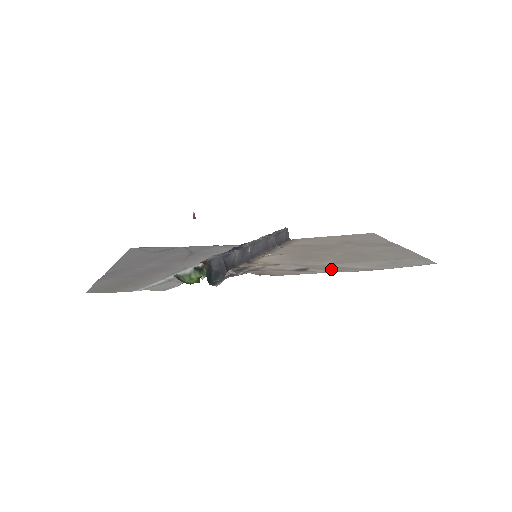
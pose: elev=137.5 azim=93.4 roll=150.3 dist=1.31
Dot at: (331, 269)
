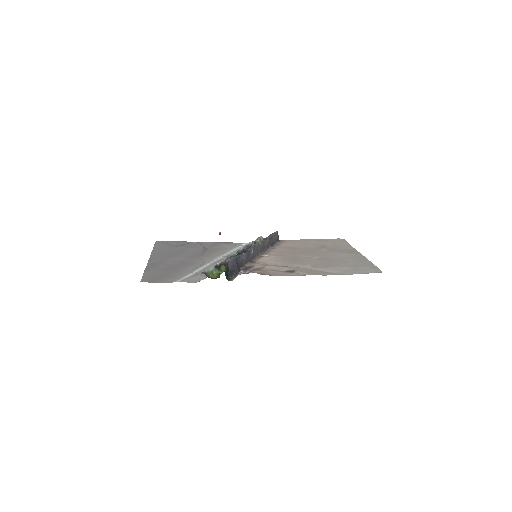
Dot at: (311, 272)
